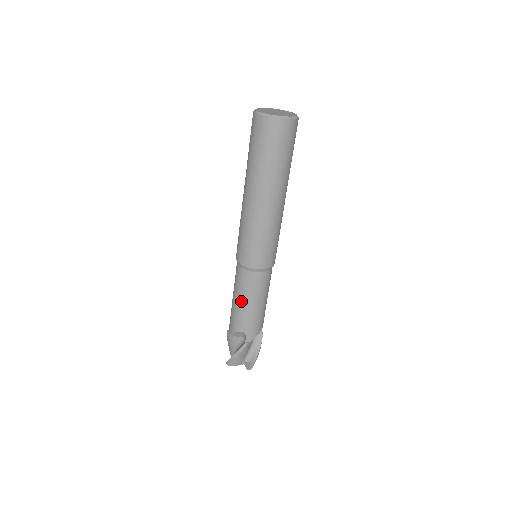
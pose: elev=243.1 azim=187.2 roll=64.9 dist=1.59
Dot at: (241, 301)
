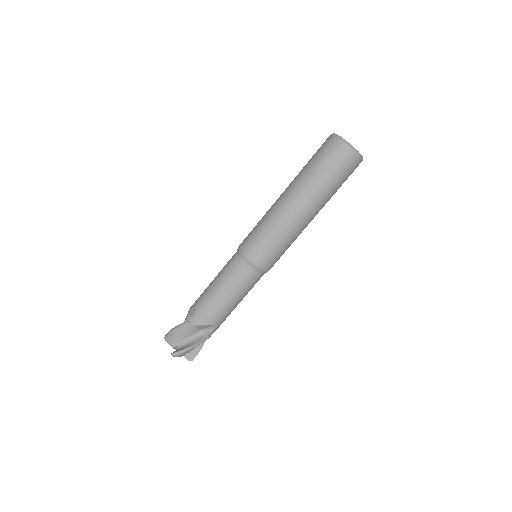
Dot at: (231, 297)
